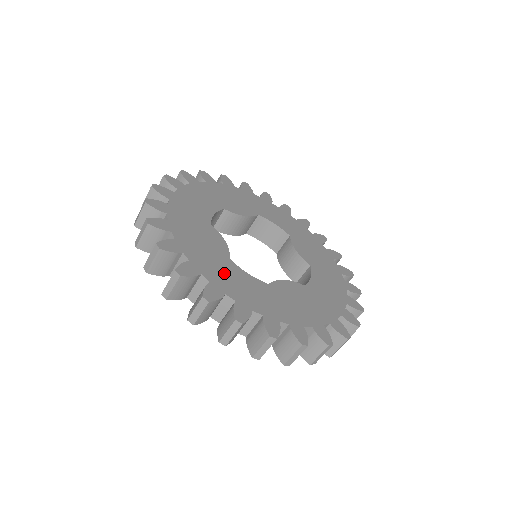
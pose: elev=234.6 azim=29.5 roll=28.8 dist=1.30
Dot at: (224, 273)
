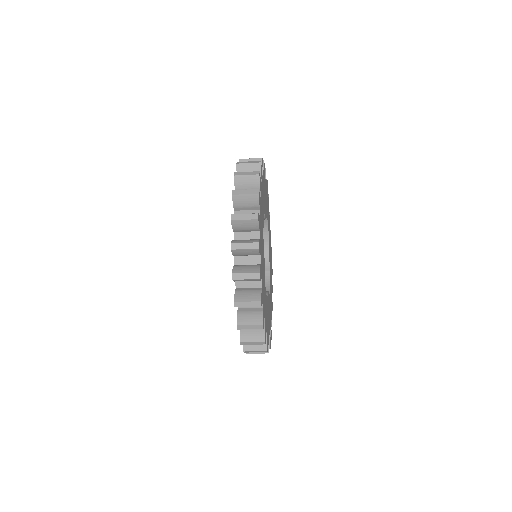
Dot at: (264, 295)
